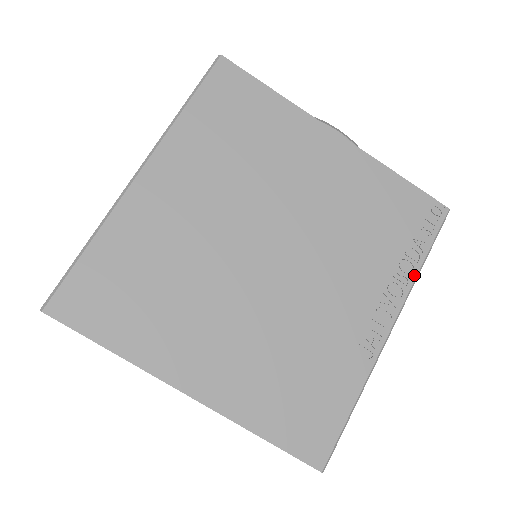
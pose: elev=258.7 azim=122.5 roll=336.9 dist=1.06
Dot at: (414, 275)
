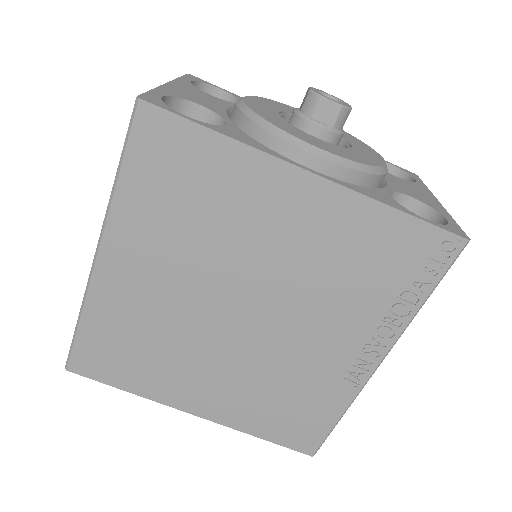
Dot at: (410, 316)
